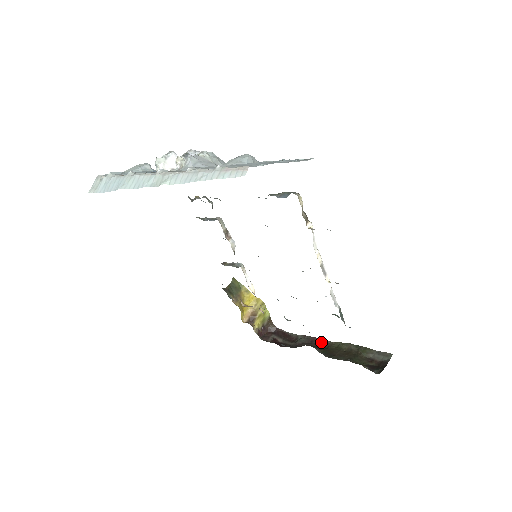
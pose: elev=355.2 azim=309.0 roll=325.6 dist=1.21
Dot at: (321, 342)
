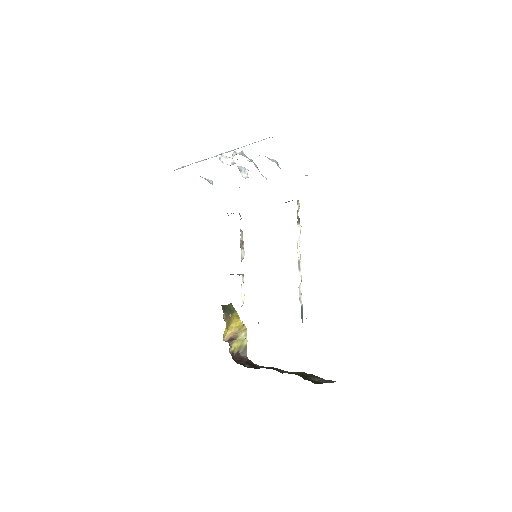
Dot at: (280, 371)
